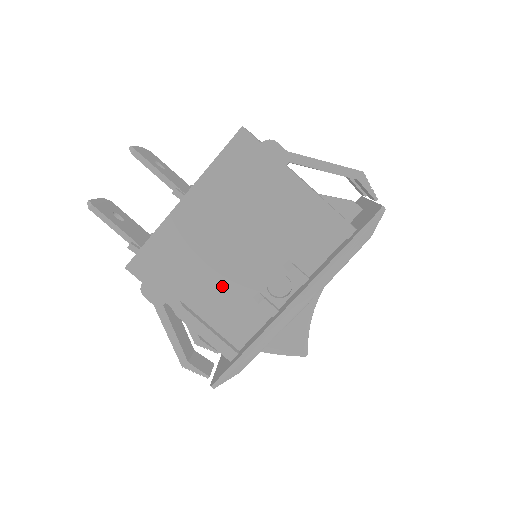
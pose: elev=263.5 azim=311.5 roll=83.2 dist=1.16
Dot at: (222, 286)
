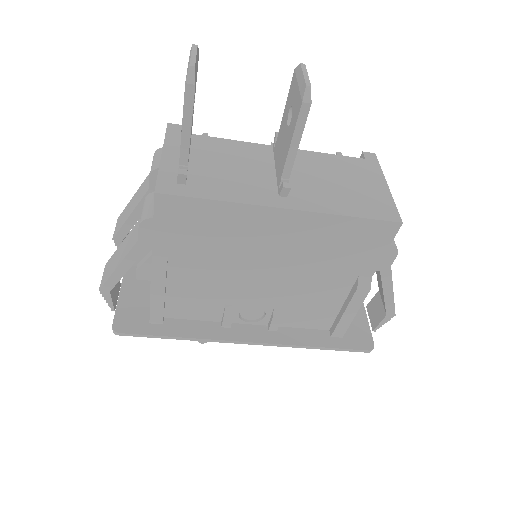
Dot at: (216, 281)
